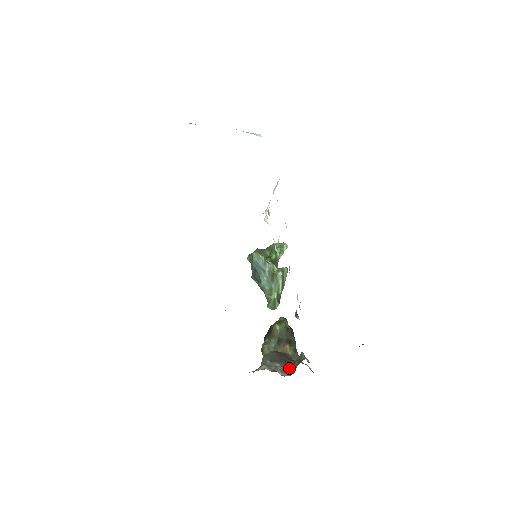
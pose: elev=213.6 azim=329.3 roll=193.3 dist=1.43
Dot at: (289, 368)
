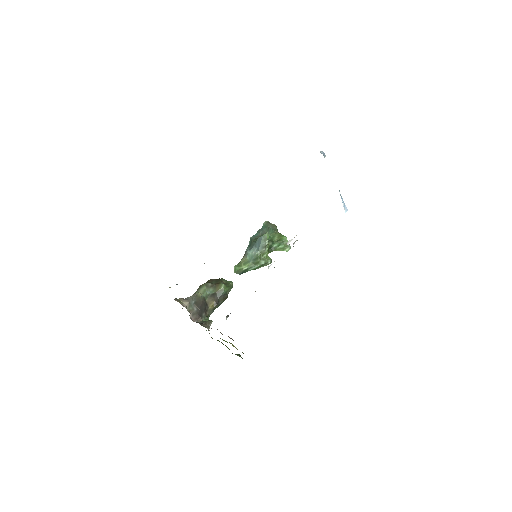
Dot at: (198, 316)
